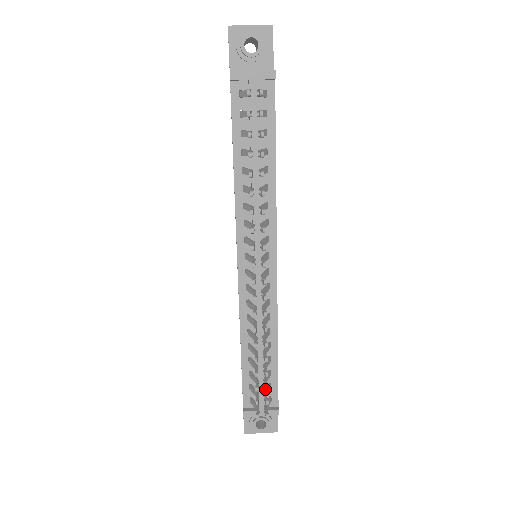
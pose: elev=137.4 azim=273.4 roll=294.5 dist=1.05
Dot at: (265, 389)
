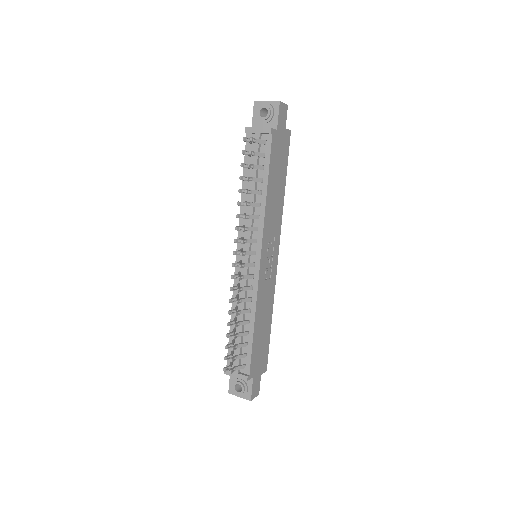
Dot at: (232, 349)
